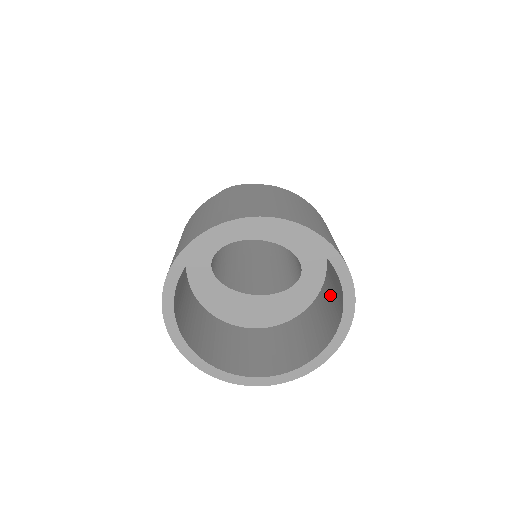
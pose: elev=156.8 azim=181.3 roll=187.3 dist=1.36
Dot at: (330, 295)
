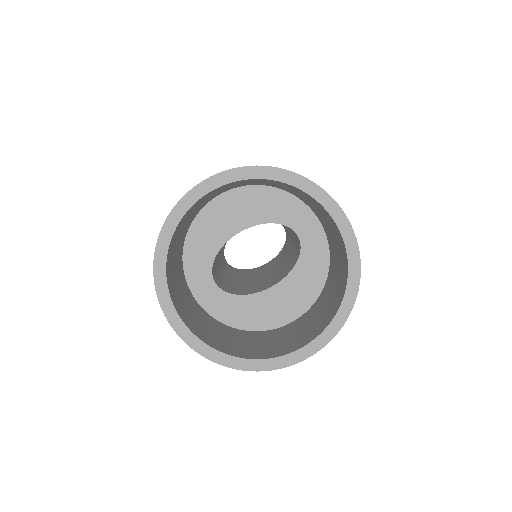
Dot at: (329, 230)
